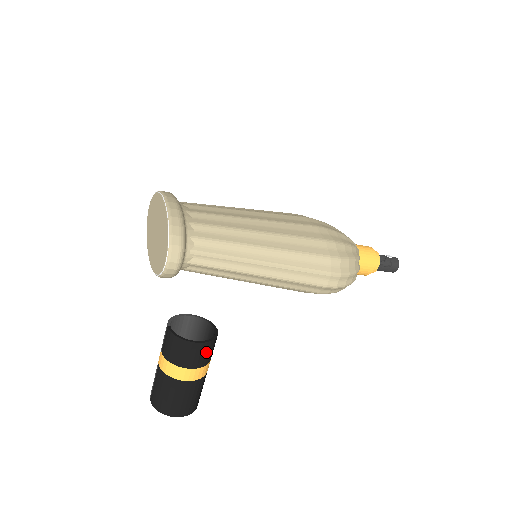
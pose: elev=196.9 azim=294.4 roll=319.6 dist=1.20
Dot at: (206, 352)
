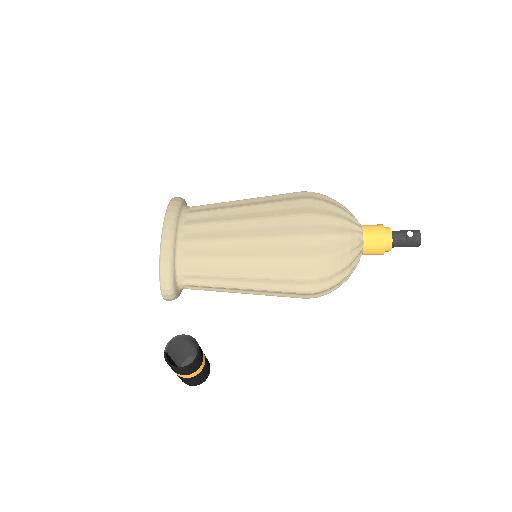
Dot at: (190, 369)
